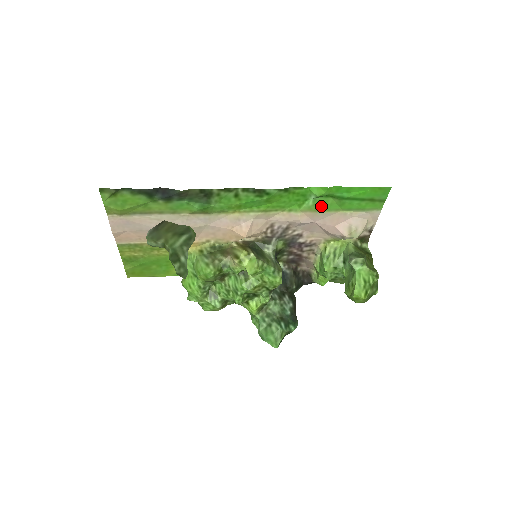
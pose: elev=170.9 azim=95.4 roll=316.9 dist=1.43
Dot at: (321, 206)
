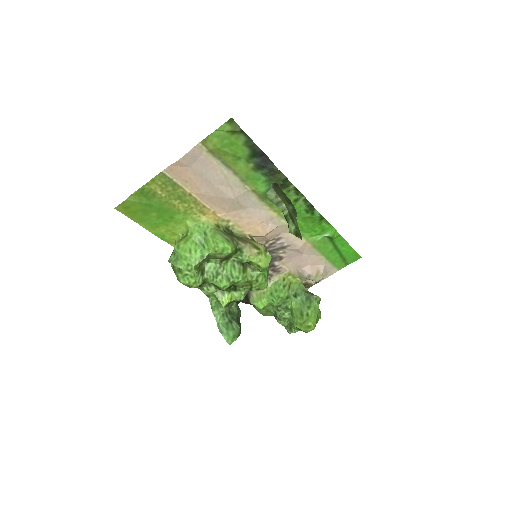
Dot at: (320, 245)
